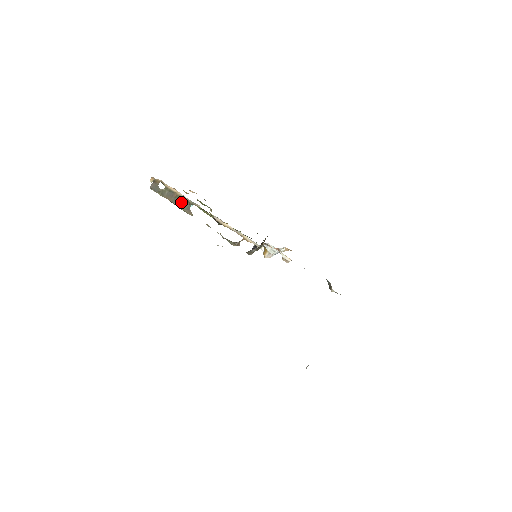
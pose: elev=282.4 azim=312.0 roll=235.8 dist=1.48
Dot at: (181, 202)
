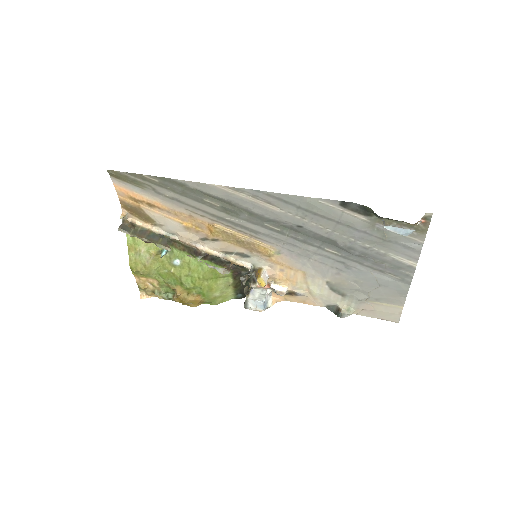
Dot at: (156, 238)
